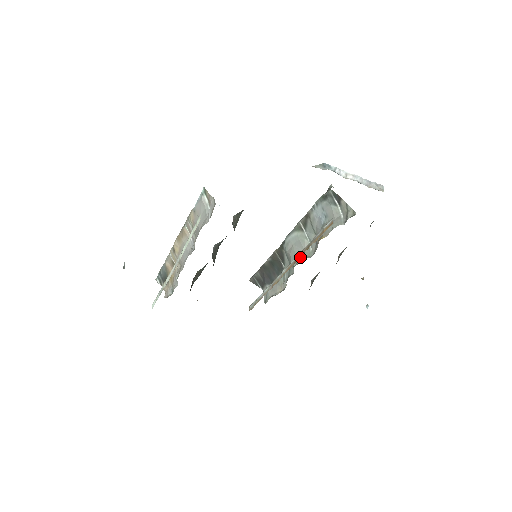
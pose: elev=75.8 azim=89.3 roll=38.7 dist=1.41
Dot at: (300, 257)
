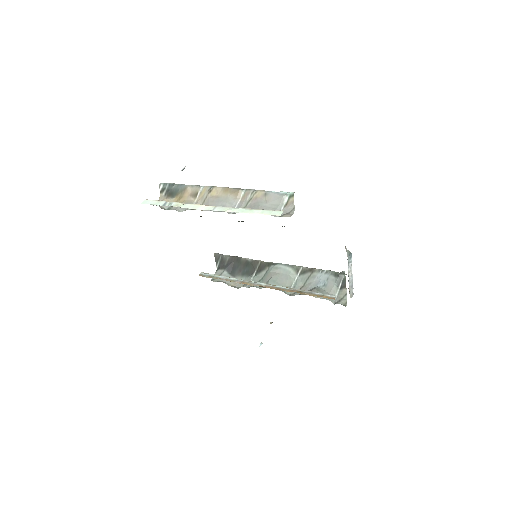
Dot at: (287, 291)
